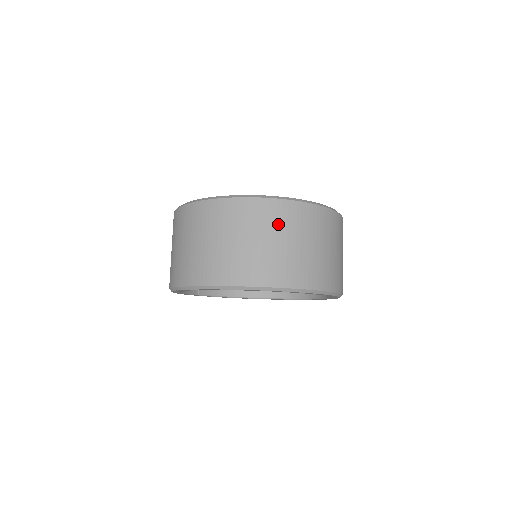
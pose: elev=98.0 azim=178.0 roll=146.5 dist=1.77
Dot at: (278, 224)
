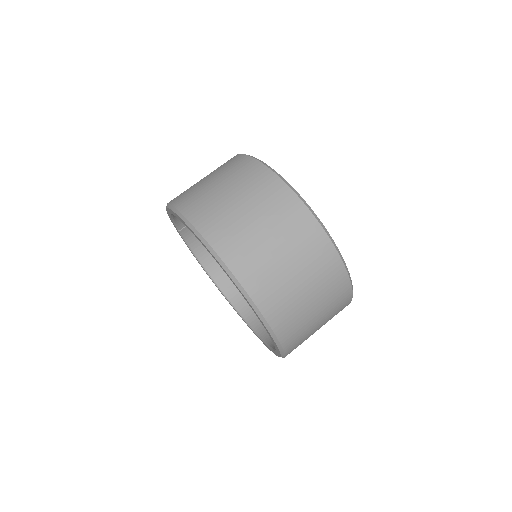
Dot at: (309, 258)
